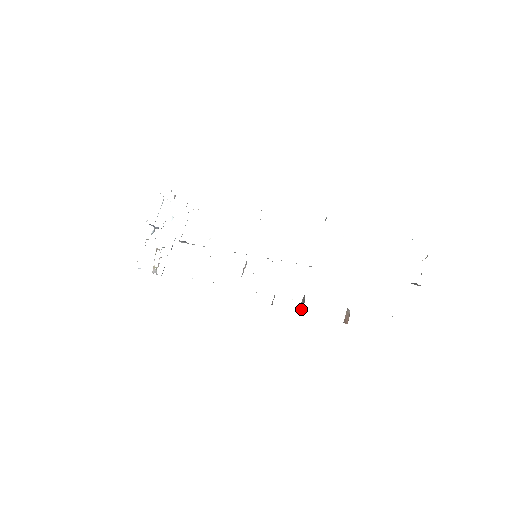
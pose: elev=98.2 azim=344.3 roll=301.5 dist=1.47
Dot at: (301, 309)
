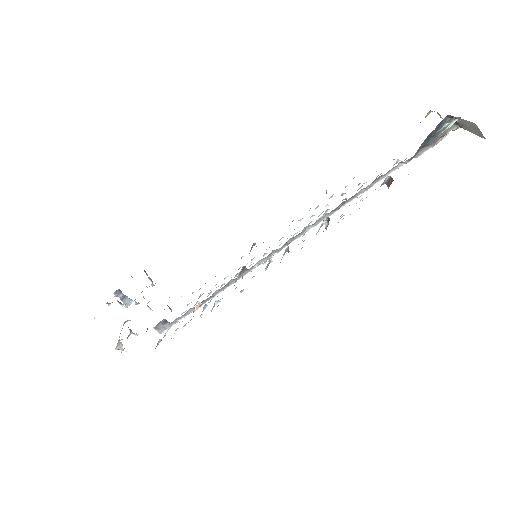
Dot at: (327, 225)
